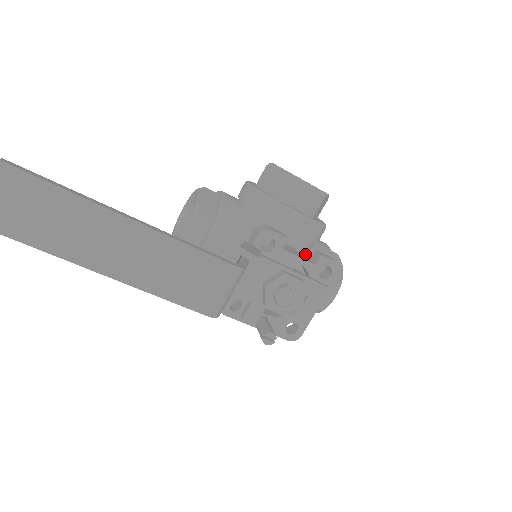
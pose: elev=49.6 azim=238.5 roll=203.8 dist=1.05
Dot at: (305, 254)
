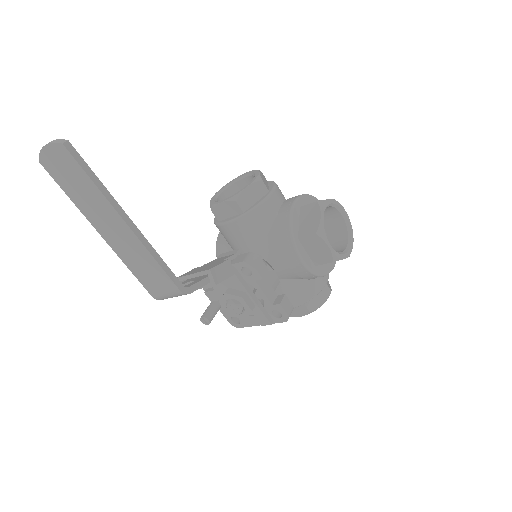
Dot at: (295, 279)
